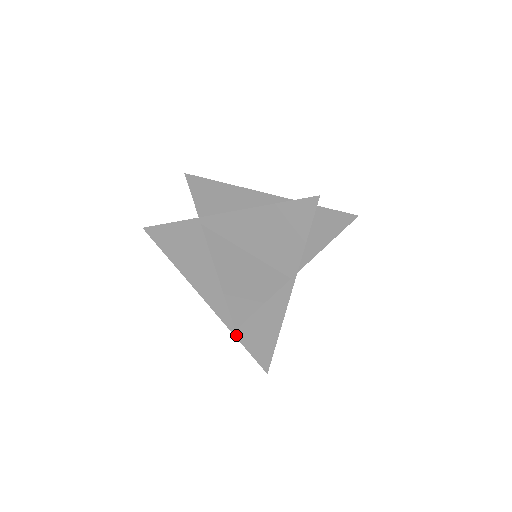
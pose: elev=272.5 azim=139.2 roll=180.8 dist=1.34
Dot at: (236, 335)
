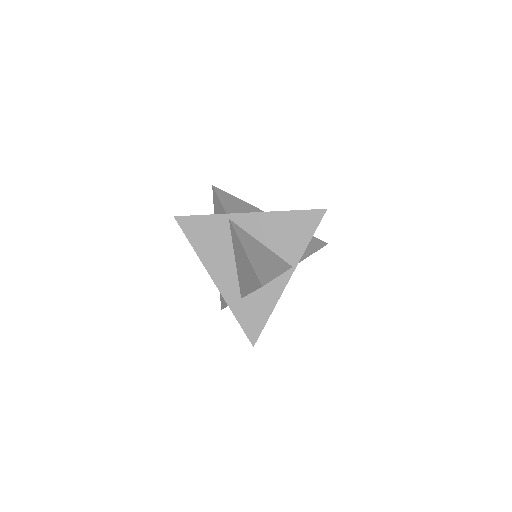
Dot at: (234, 312)
